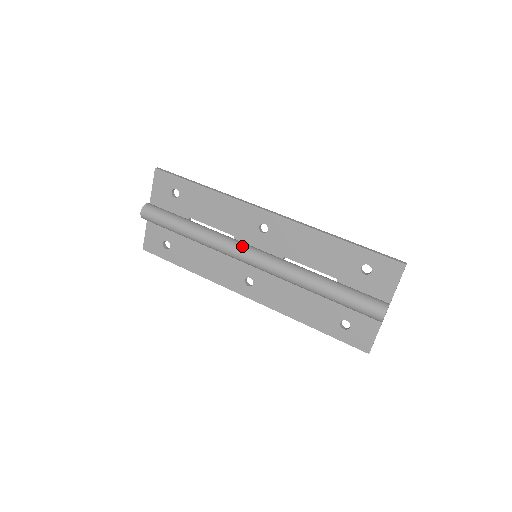
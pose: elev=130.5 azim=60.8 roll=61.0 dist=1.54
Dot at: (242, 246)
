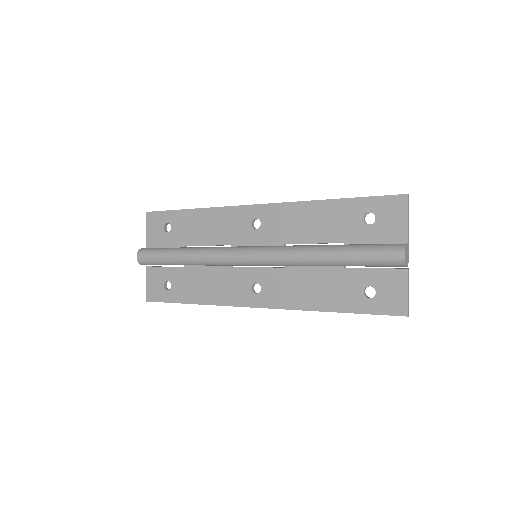
Dot at: (238, 247)
